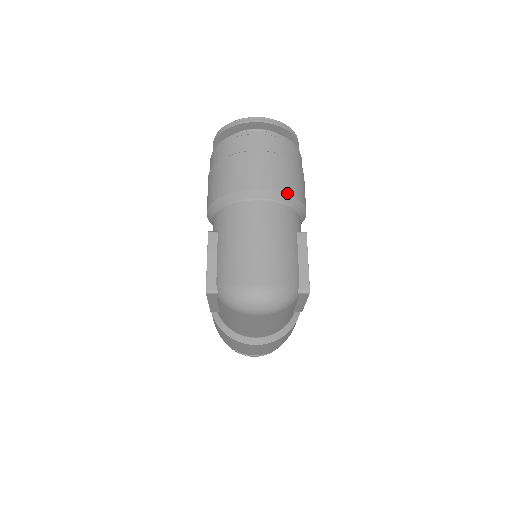
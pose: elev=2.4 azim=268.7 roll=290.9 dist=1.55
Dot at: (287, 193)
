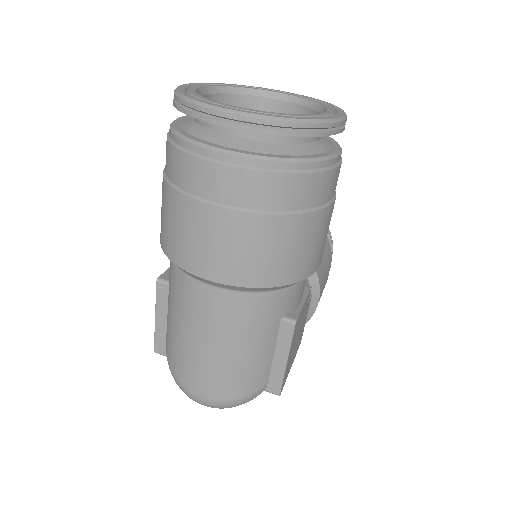
Dot at: (263, 286)
